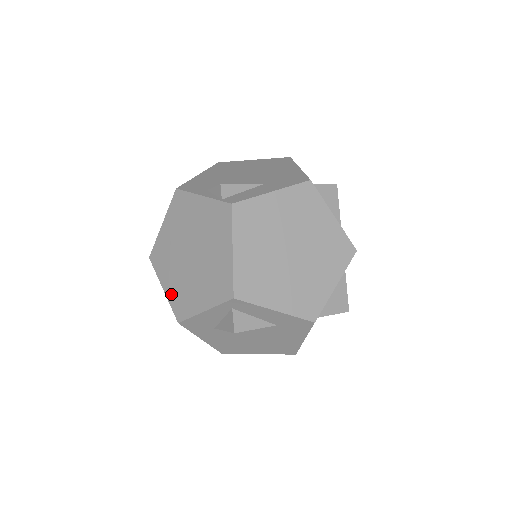
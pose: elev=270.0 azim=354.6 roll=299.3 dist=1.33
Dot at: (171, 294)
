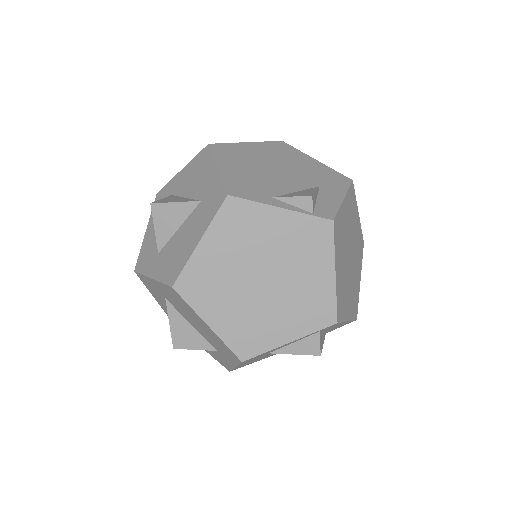
Dot at: (226, 330)
